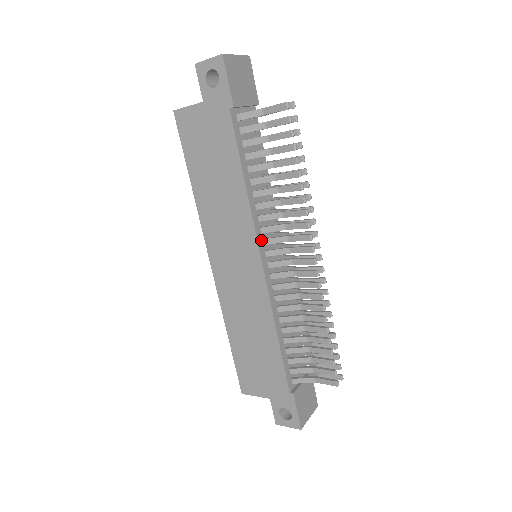
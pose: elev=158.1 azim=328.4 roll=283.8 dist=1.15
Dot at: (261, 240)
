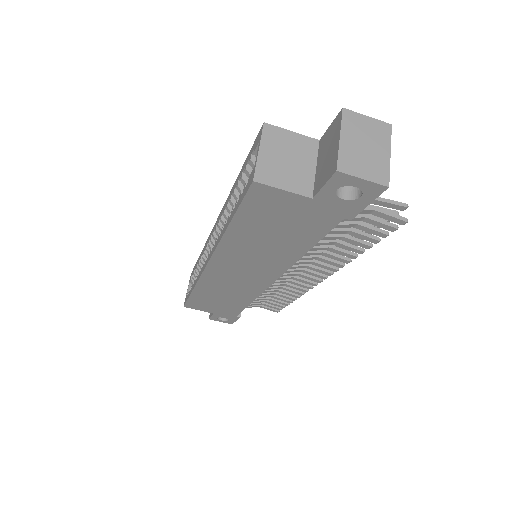
Dot at: occluded
